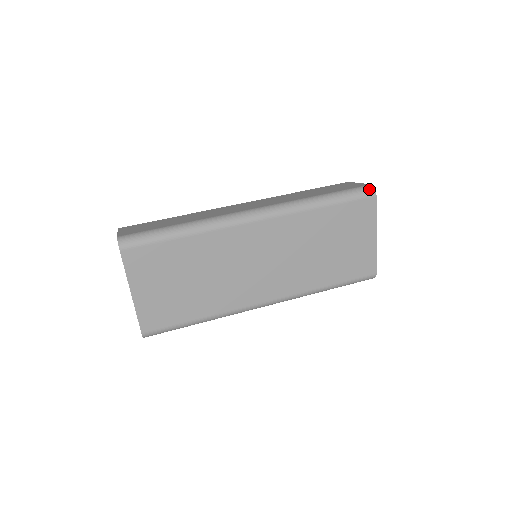
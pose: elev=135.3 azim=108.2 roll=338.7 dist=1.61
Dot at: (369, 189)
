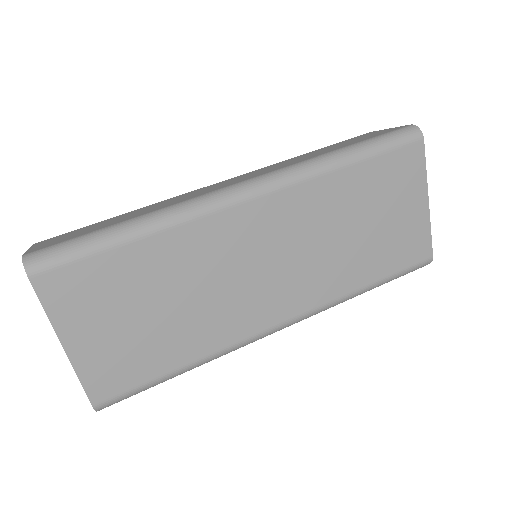
Dot at: (412, 130)
